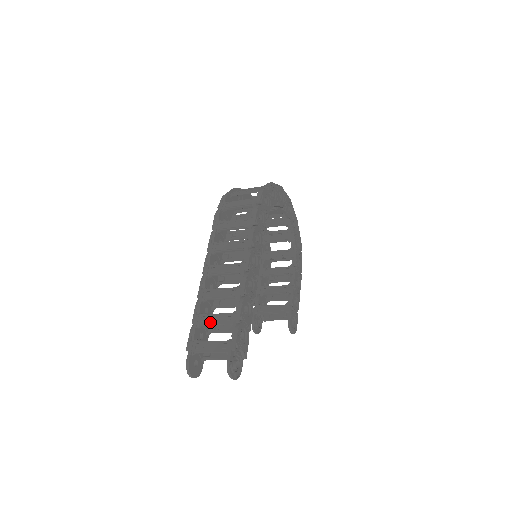
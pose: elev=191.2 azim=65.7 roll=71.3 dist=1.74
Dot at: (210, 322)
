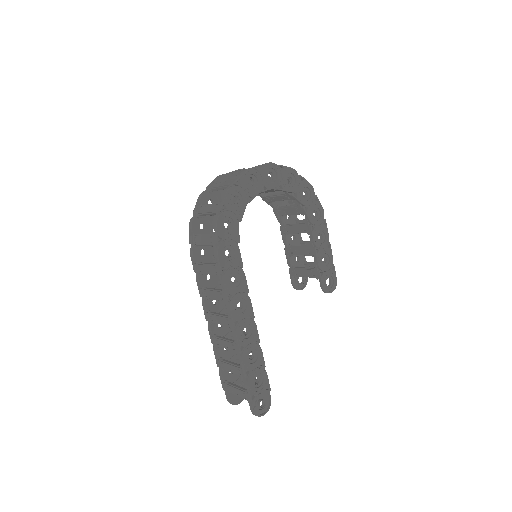
Dot at: occluded
